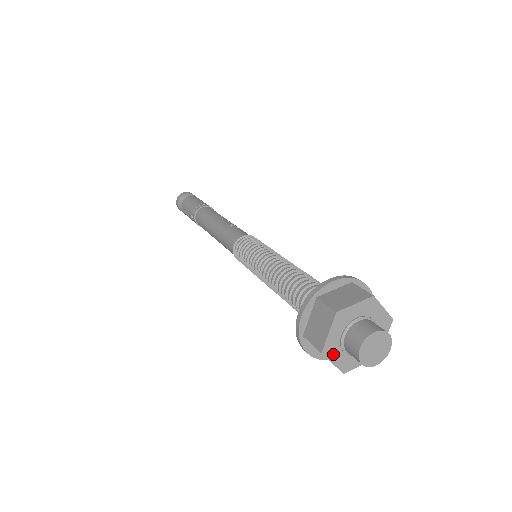
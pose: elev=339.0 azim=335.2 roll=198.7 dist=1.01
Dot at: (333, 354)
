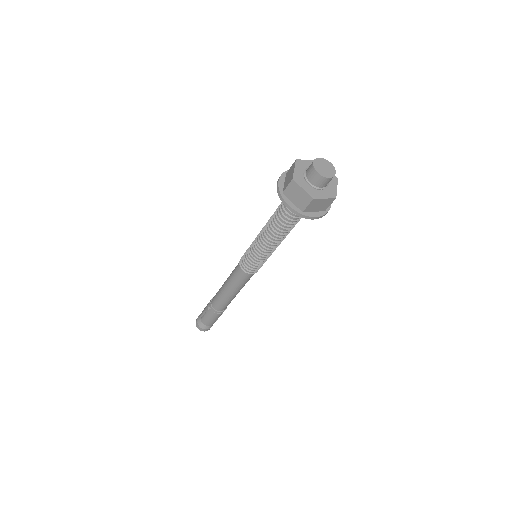
Dot at: (301, 183)
